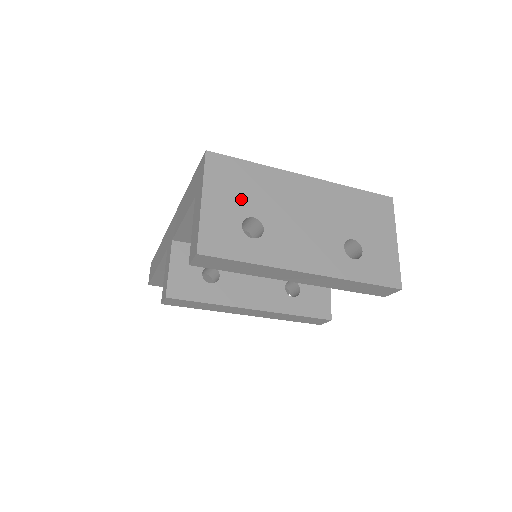
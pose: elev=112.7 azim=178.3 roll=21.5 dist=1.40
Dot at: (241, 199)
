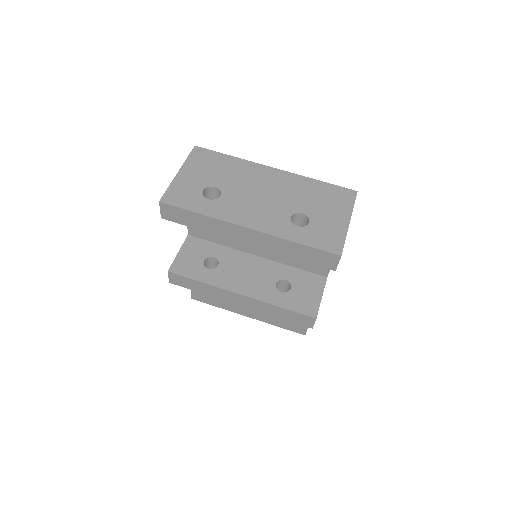
Dot at: (210, 175)
